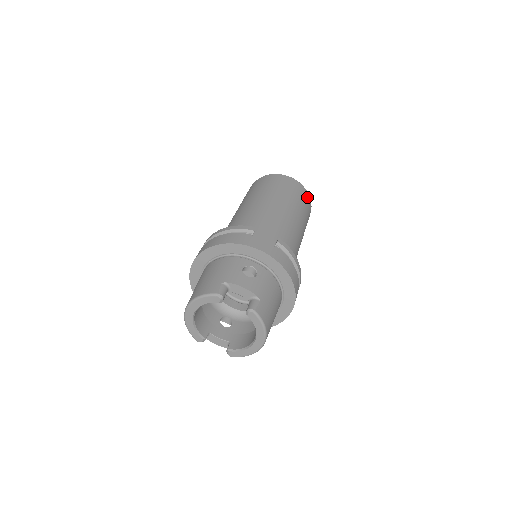
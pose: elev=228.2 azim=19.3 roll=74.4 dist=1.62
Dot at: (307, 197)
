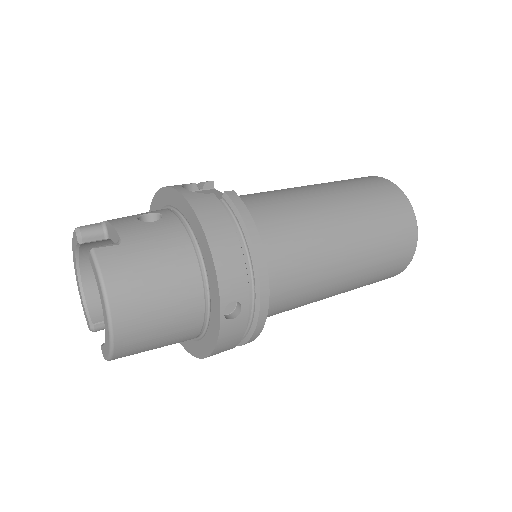
Dot at: (400, 202)
